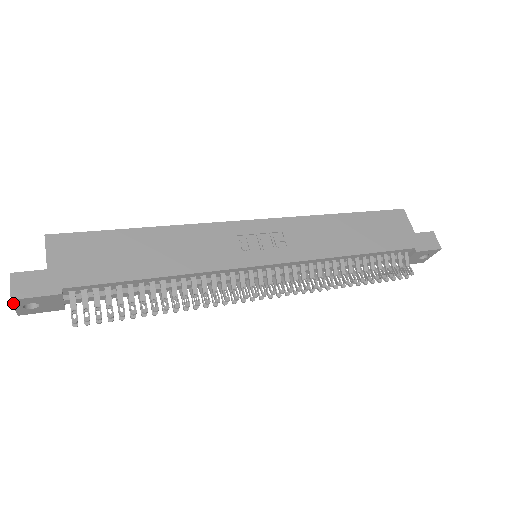
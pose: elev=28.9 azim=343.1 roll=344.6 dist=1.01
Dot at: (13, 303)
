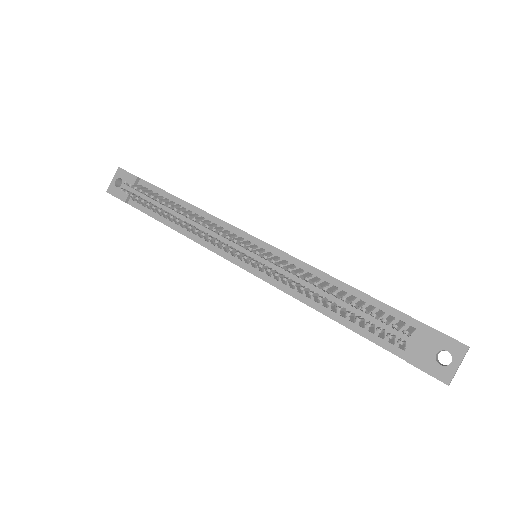
Dot at: (116, 172)
